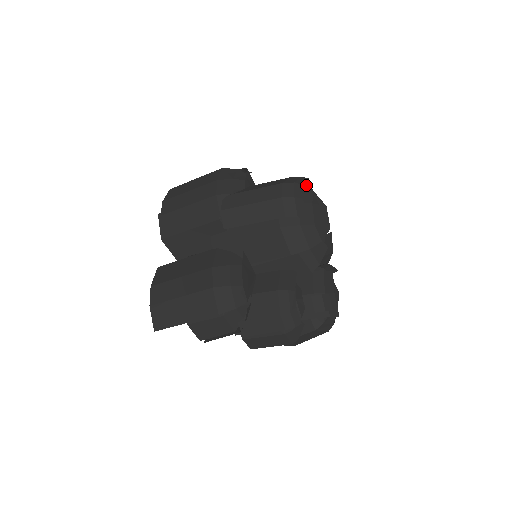
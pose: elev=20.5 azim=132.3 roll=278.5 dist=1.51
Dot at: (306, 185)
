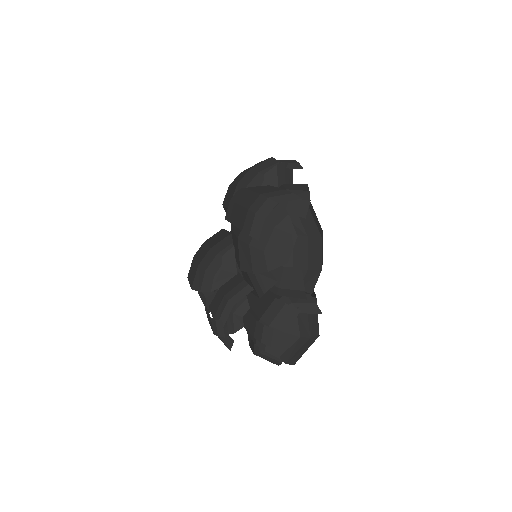
Dot at: (302, 204)
